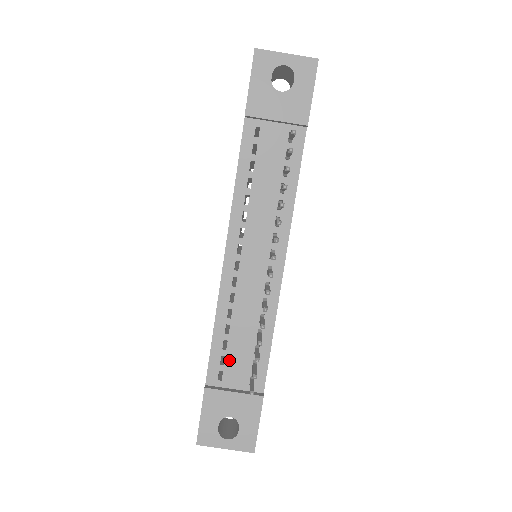
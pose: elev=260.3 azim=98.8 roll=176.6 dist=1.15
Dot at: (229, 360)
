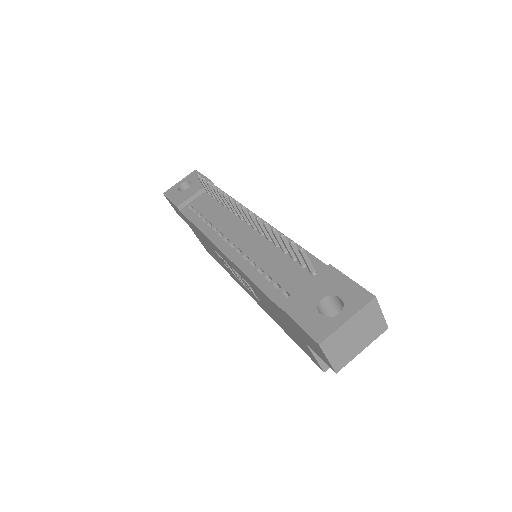
Dot at: (281, 281)
